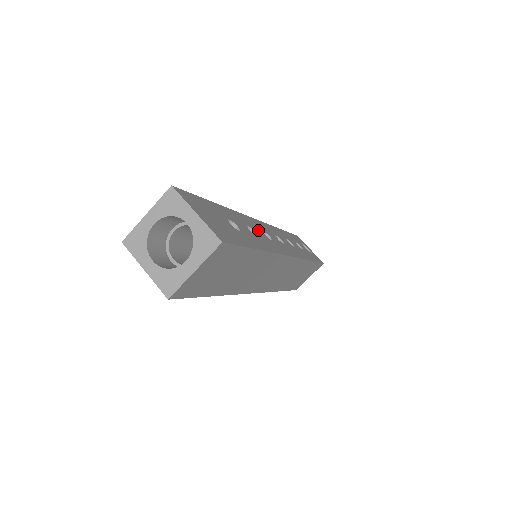
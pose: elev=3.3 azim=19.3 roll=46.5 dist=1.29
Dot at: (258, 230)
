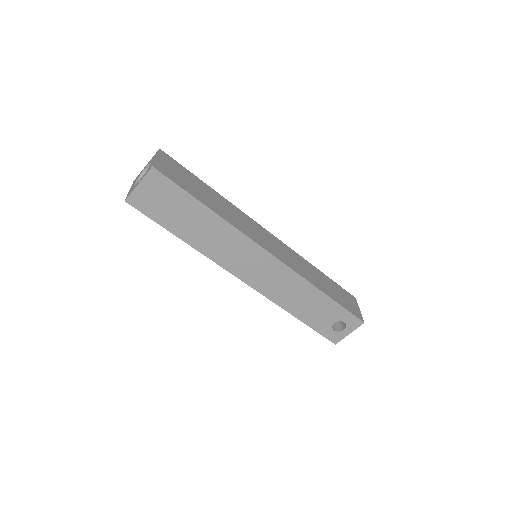
Dot at: occluded
